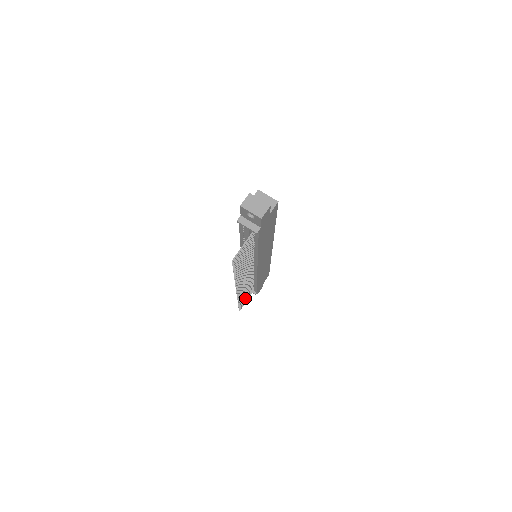
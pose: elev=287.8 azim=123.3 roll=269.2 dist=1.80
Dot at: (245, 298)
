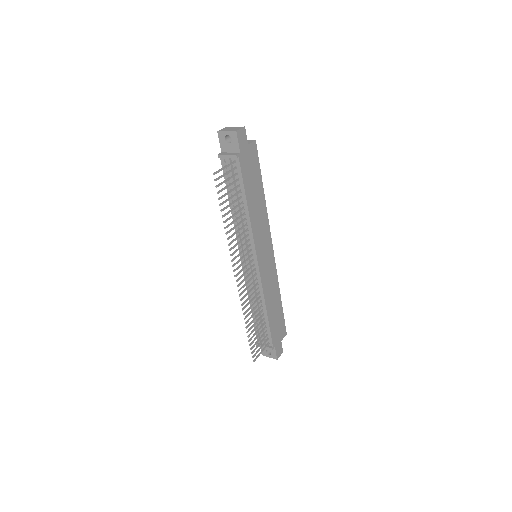
Dot at: occluded
